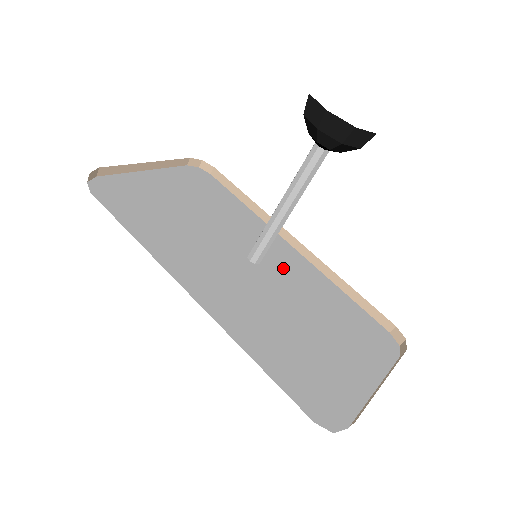
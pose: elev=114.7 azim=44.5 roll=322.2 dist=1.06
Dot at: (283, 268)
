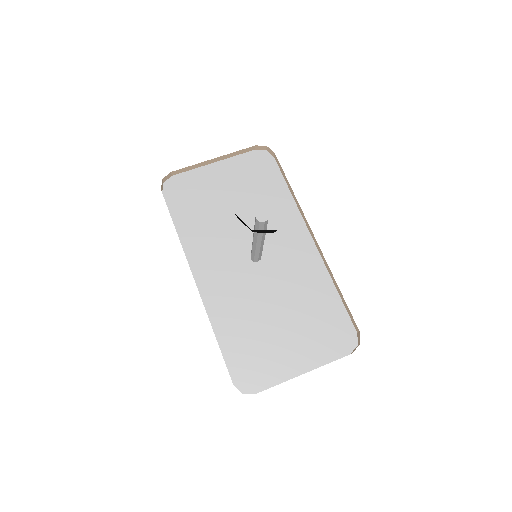
Dot at: (287, 261)
